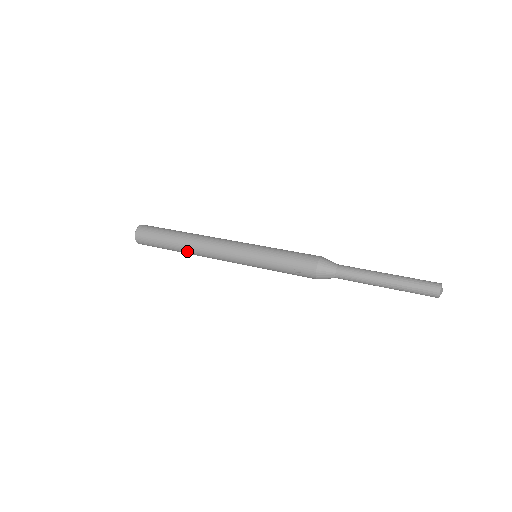
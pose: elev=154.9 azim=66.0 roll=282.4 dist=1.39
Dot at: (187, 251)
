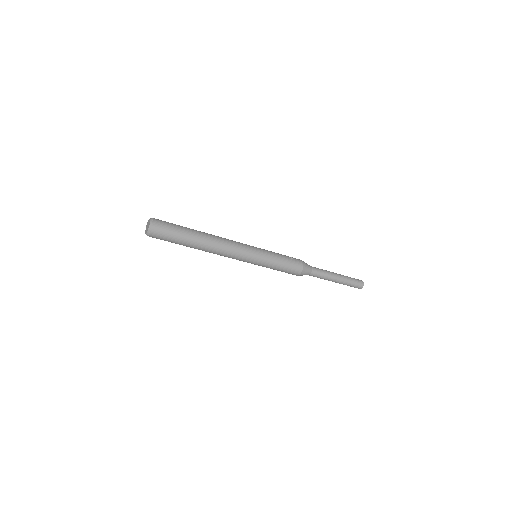
Dot at: (205, 234)
